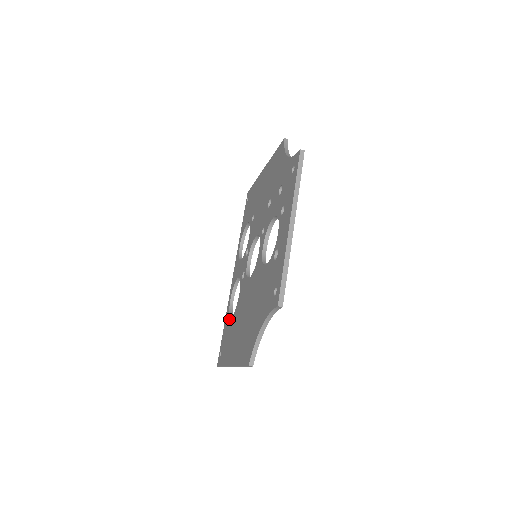
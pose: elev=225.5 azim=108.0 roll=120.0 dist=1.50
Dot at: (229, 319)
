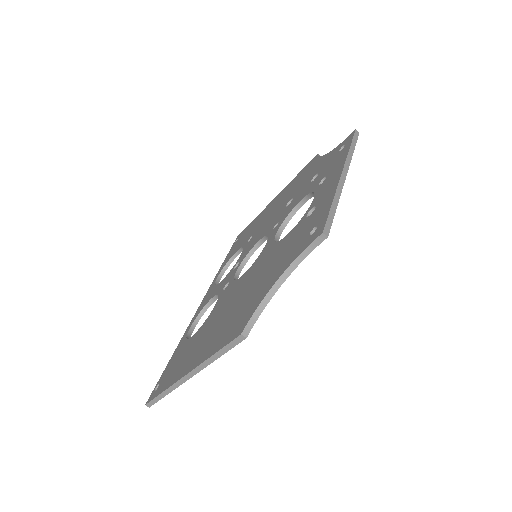
Dot at: (186, 341)
